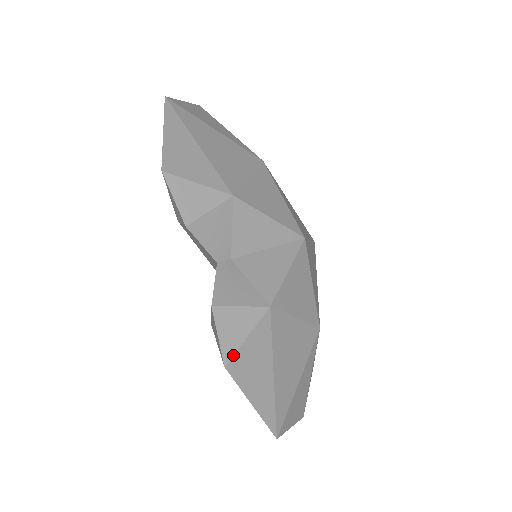
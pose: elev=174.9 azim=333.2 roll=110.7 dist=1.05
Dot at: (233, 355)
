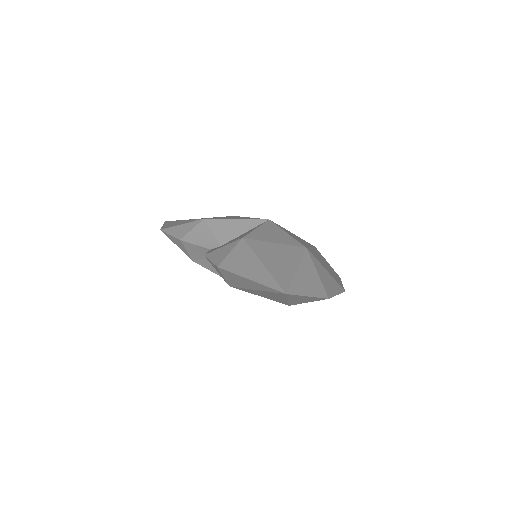
Dot at: (222, 261)
